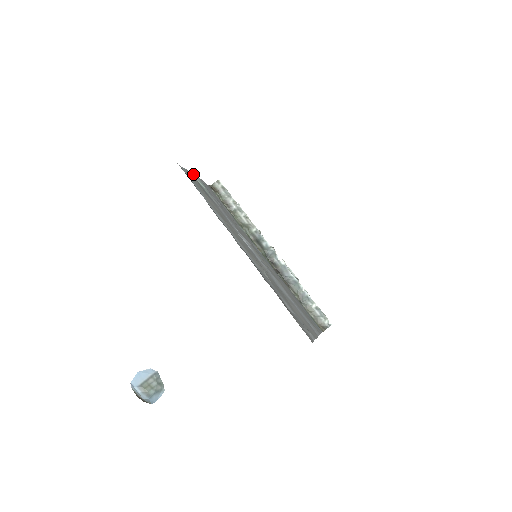
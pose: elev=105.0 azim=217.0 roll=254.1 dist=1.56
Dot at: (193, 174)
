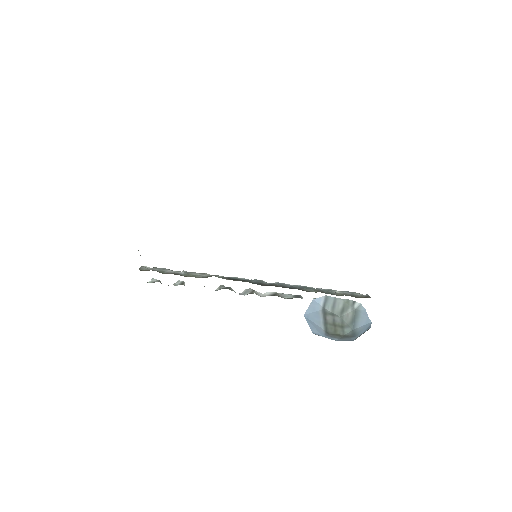
Dot at: occluded
